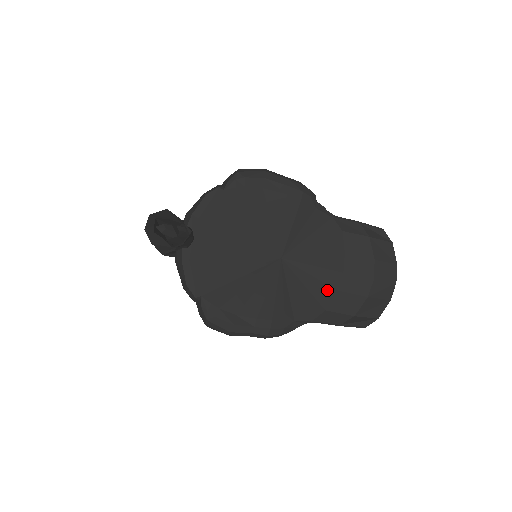
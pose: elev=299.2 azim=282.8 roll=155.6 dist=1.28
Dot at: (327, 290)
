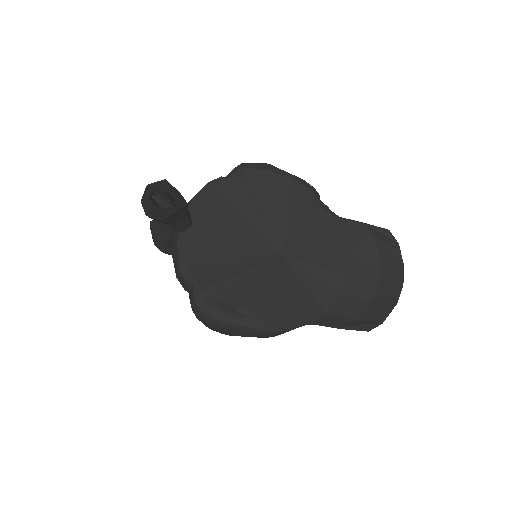
Dot at: (329, 292)
